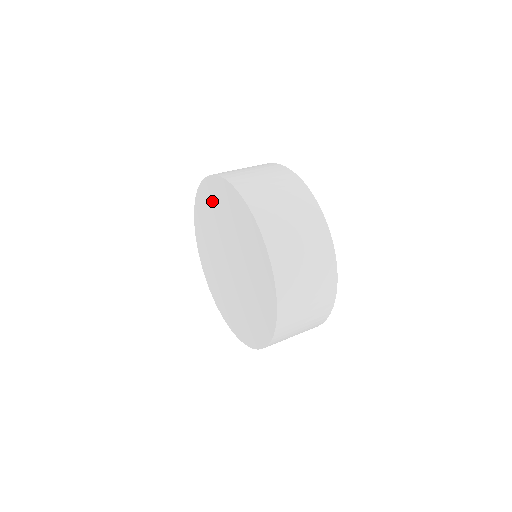
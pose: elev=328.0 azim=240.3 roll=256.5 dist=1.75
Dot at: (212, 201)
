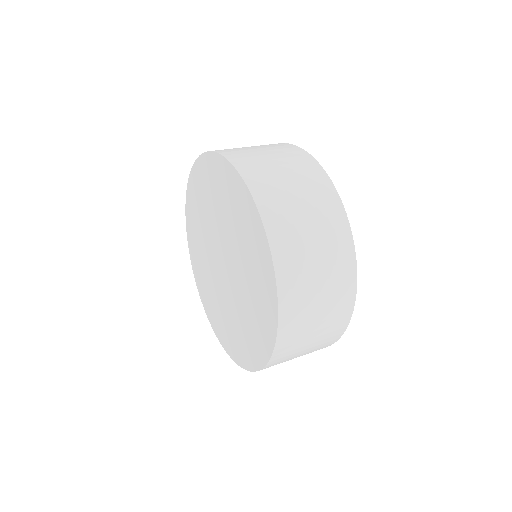
Dot at: (234, 202)
